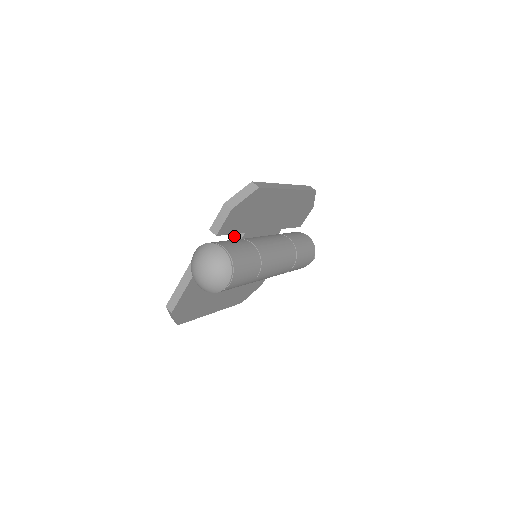
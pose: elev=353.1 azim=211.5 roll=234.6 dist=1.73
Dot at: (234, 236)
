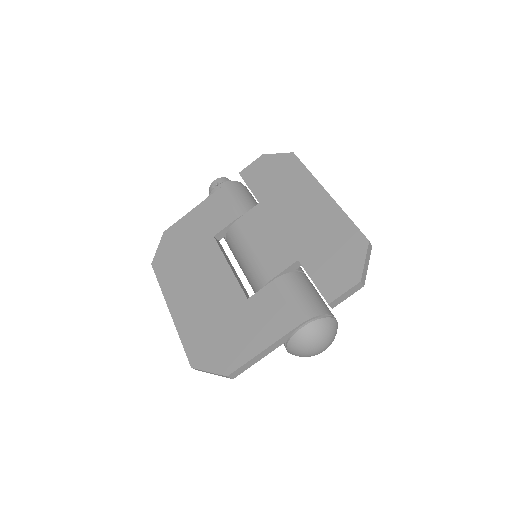
Dot at: (288, 268)
